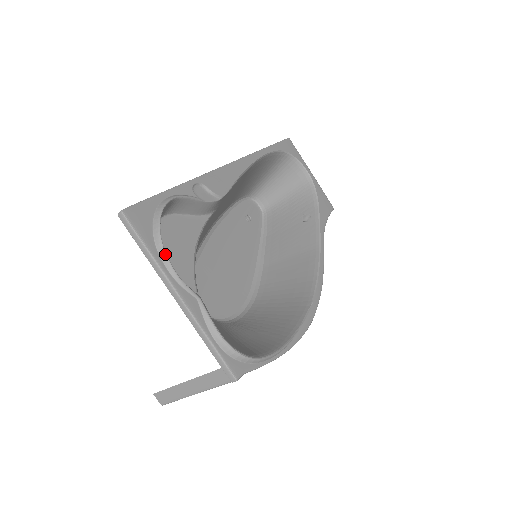
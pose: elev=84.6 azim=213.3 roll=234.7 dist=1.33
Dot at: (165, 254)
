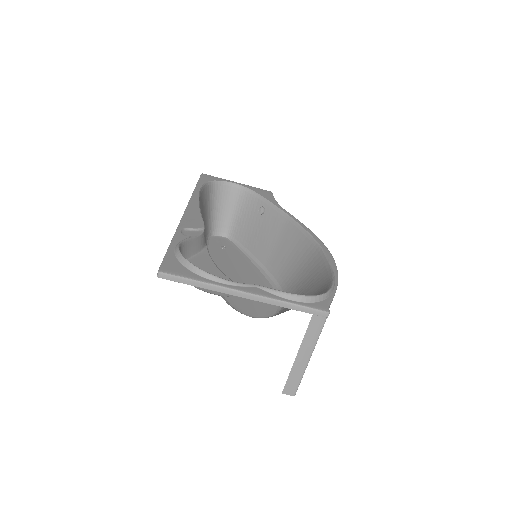
Dot at: (211, 275)
